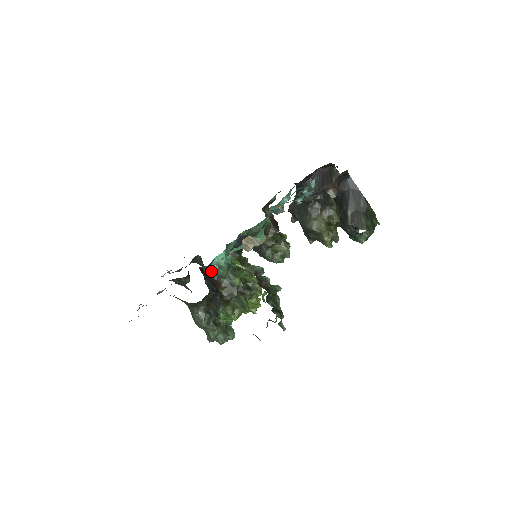
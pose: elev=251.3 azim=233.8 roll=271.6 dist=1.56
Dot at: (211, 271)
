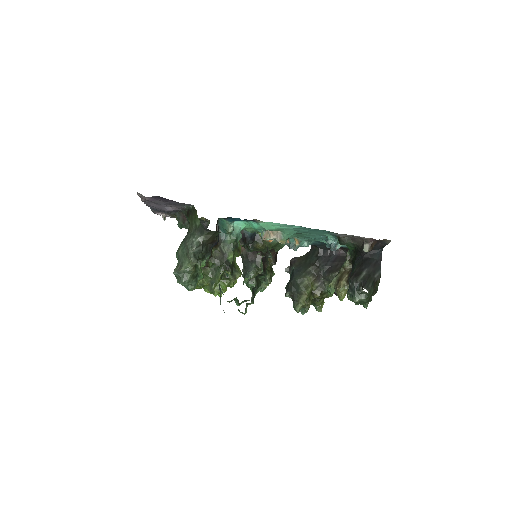
Dot at: (221, 230)
